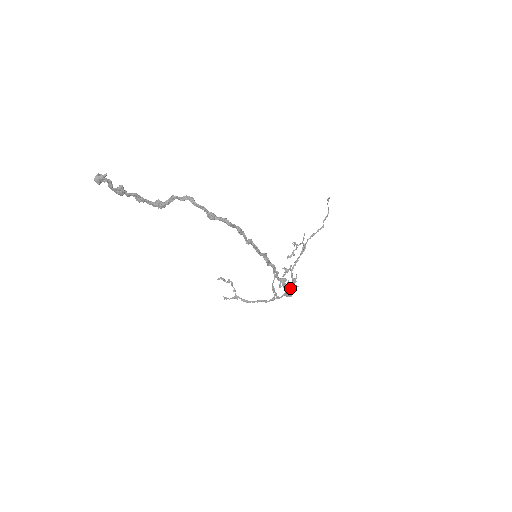
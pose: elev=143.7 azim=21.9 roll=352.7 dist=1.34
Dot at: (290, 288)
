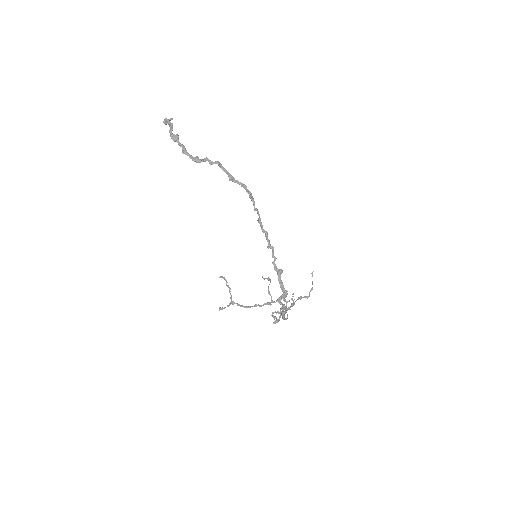
Dot at: (282, 312)
